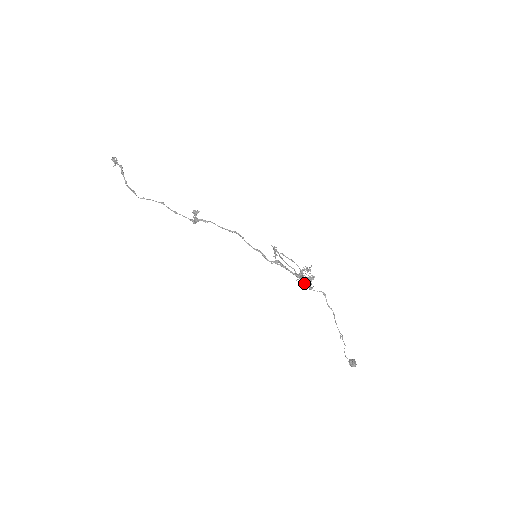
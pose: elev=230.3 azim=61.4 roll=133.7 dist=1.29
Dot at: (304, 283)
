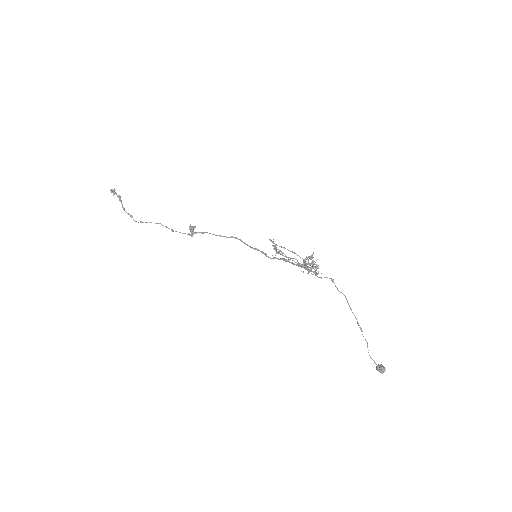
Dot at: (309, 270)
